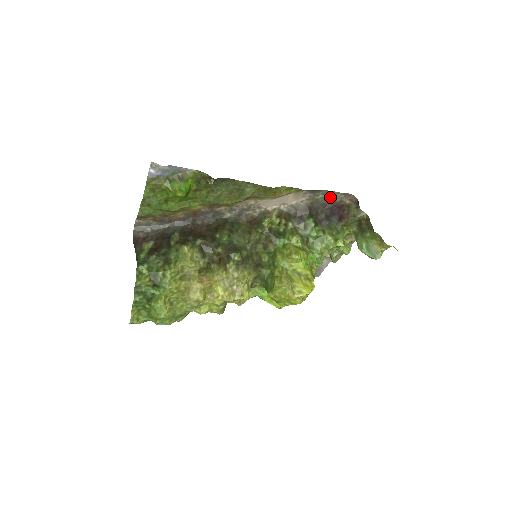
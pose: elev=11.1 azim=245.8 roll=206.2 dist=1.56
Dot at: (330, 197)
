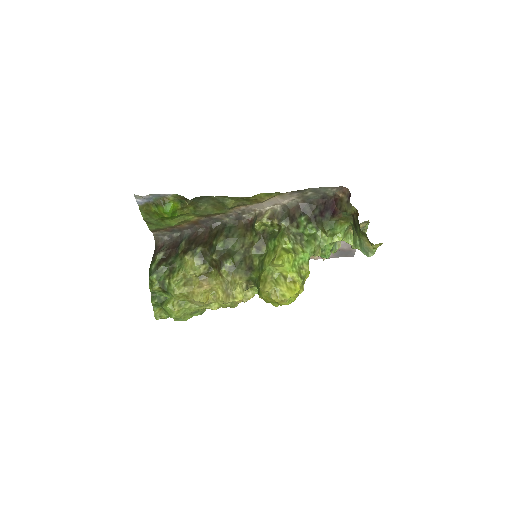
Dot at: (321, 192)
